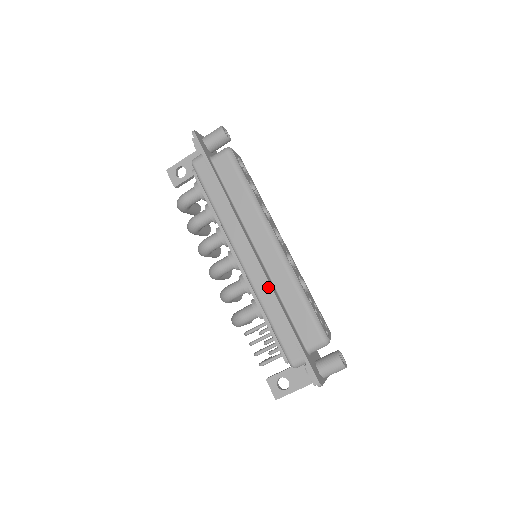
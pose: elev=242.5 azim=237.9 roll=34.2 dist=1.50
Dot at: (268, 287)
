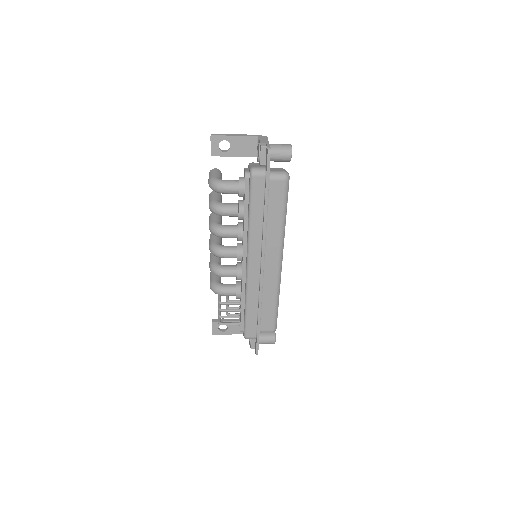
Dot at: (259, 294)
